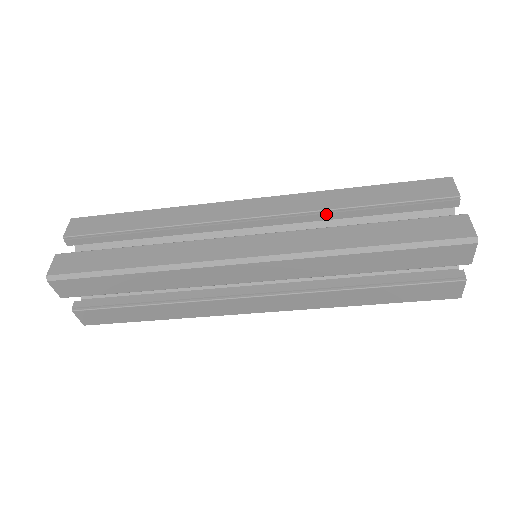
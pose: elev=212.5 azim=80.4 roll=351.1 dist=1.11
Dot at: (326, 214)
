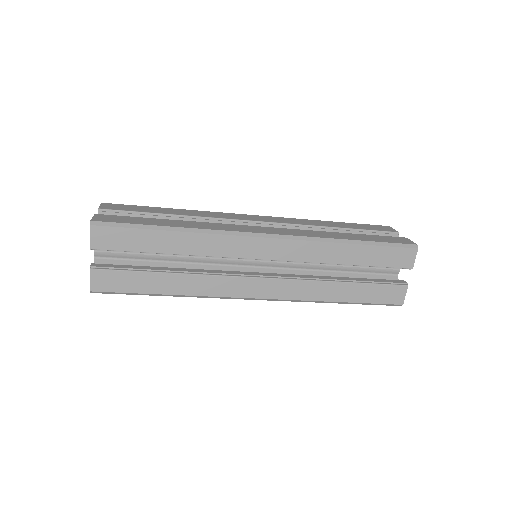
Dot at: occluded
